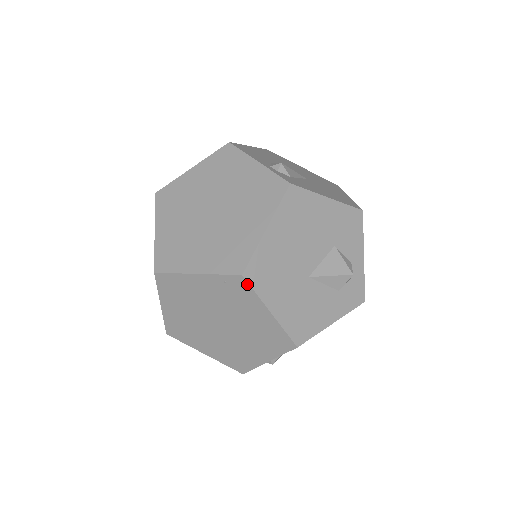
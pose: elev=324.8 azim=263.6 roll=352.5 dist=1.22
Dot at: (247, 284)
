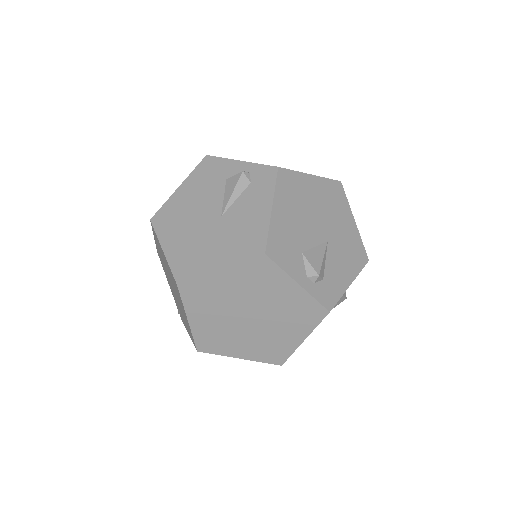
Dot at: occluded
